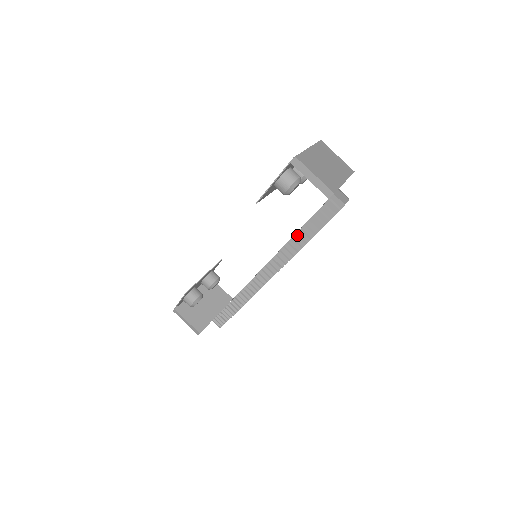
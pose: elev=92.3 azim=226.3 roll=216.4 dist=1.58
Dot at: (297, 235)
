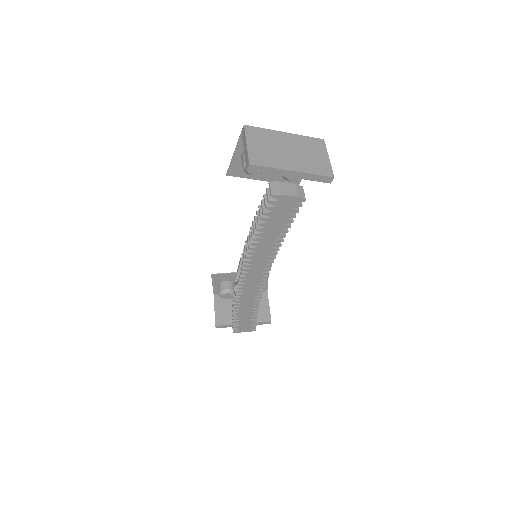
Dot at: (252, 224)
